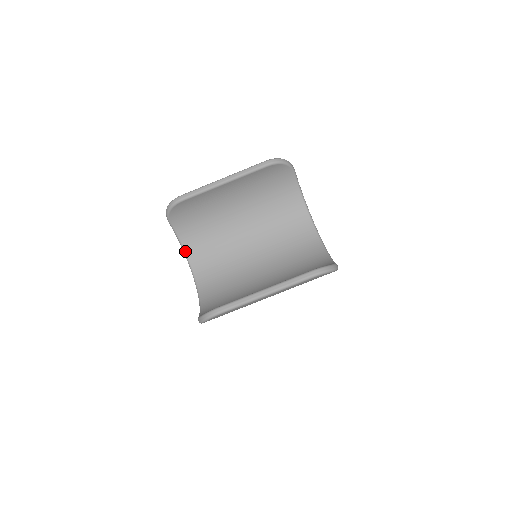
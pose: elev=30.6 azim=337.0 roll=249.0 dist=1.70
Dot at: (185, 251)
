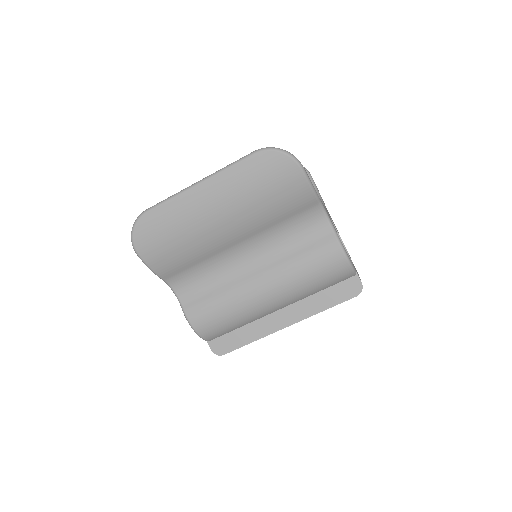
Dot at: occluded
